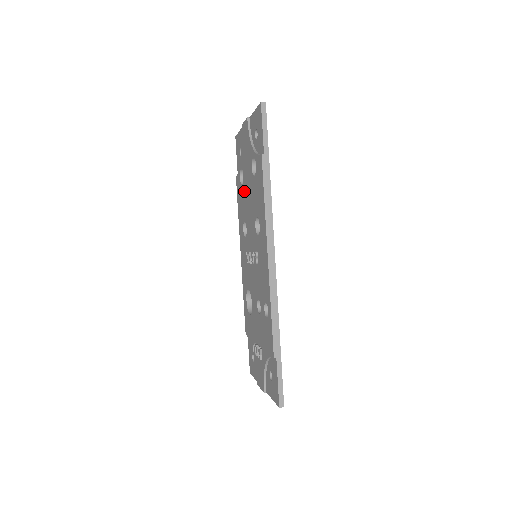
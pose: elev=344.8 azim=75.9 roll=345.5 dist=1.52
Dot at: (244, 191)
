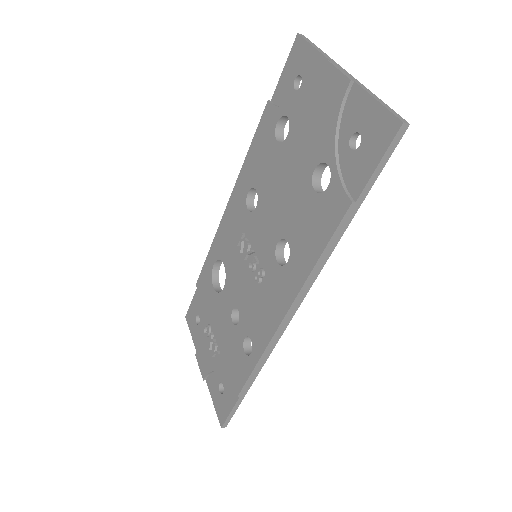
Dot at: (277, 159)
